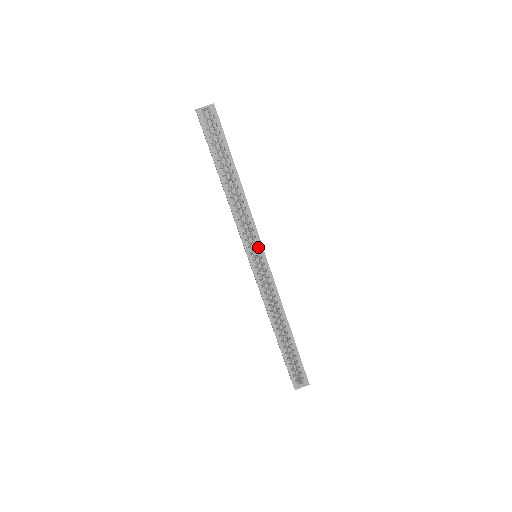
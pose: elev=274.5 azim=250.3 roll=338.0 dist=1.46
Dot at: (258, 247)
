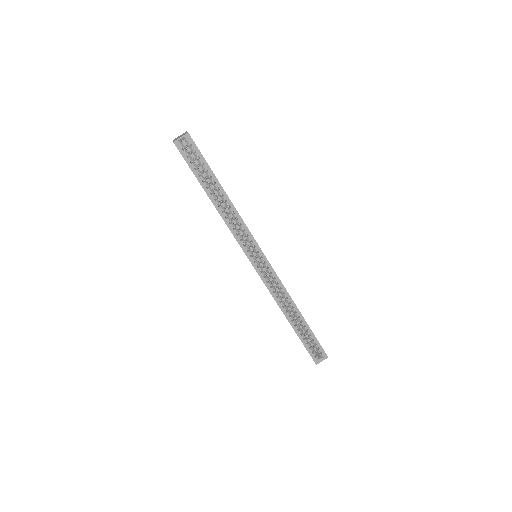
Dot at: (256, 249)
